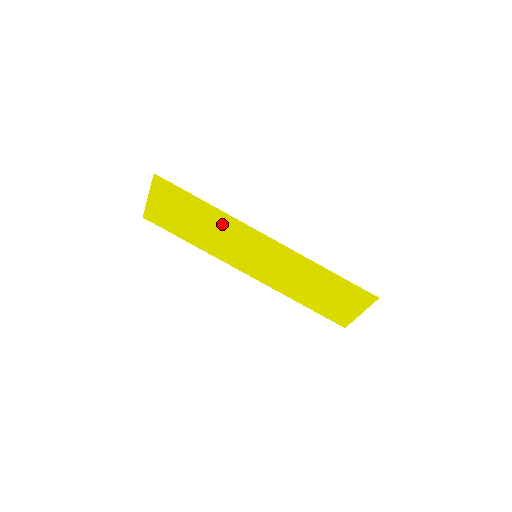
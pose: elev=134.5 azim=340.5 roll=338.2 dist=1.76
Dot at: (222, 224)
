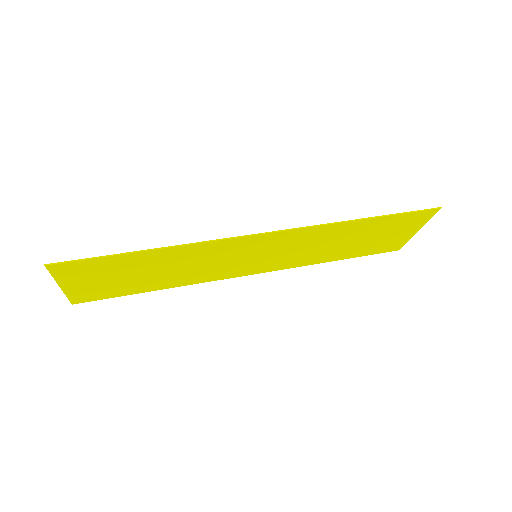
Dot at: (189, 255)
